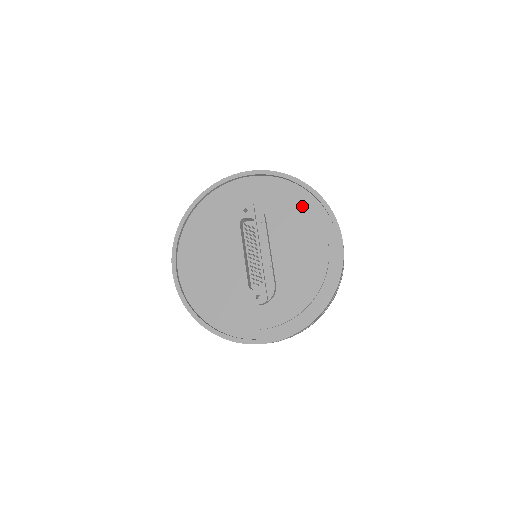
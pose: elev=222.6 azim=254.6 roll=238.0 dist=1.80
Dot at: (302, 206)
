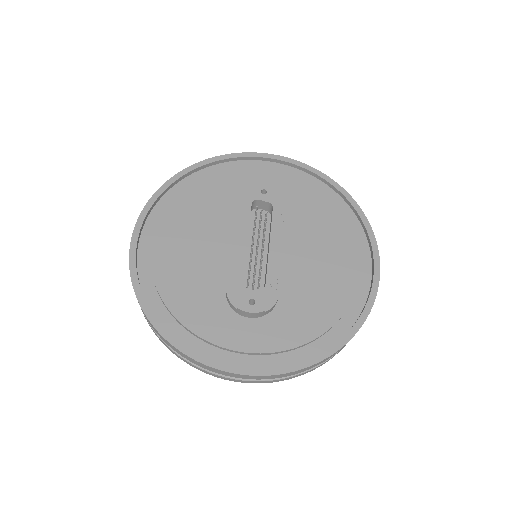
Dot at: (335, 213)
